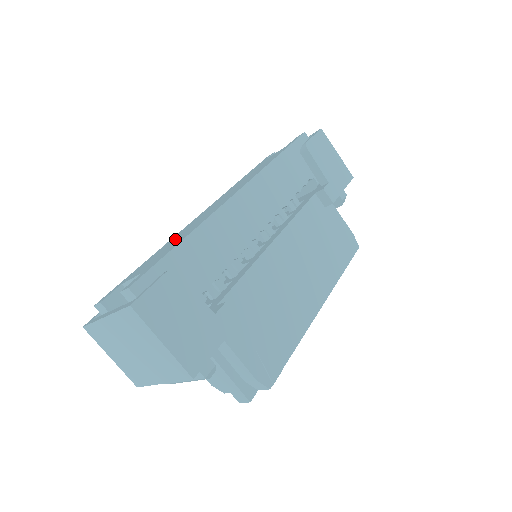
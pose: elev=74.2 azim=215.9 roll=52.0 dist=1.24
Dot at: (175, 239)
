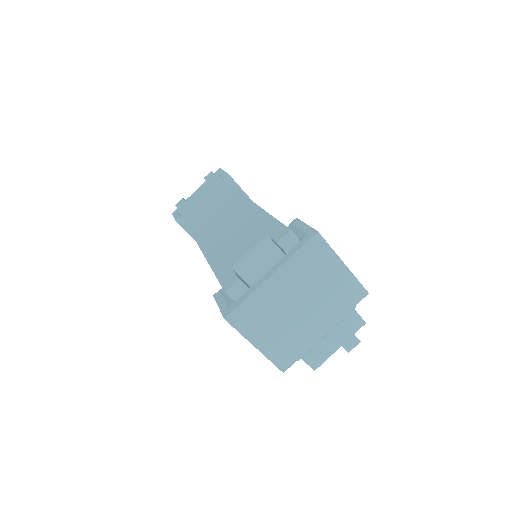
Dot at: (225, 233)
